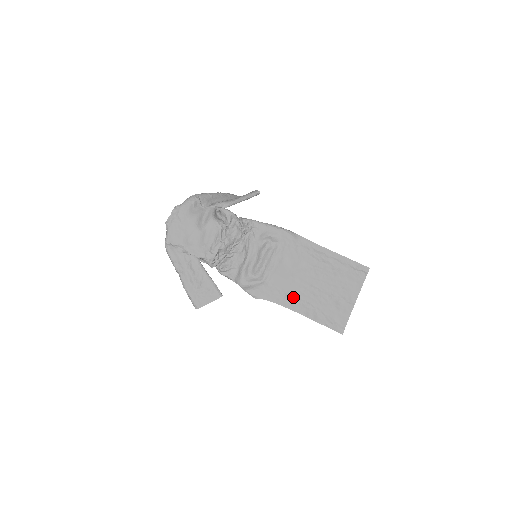
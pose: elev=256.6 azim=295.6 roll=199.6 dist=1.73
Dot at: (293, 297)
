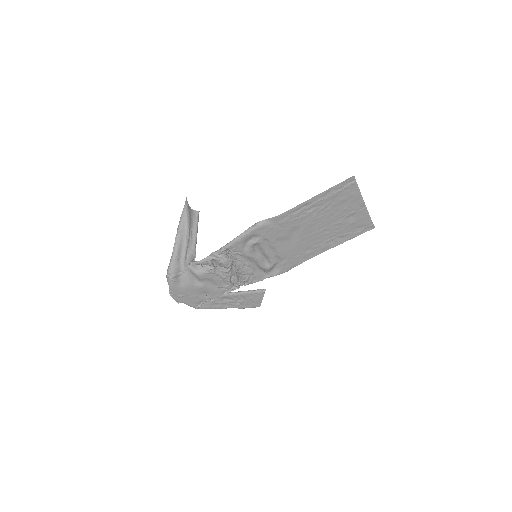
Dot at: (312, 248)
